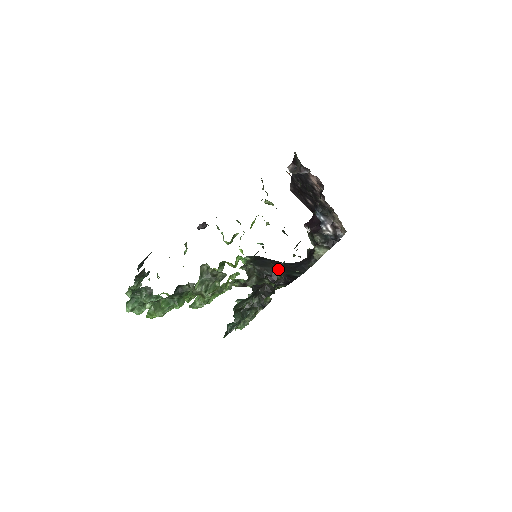
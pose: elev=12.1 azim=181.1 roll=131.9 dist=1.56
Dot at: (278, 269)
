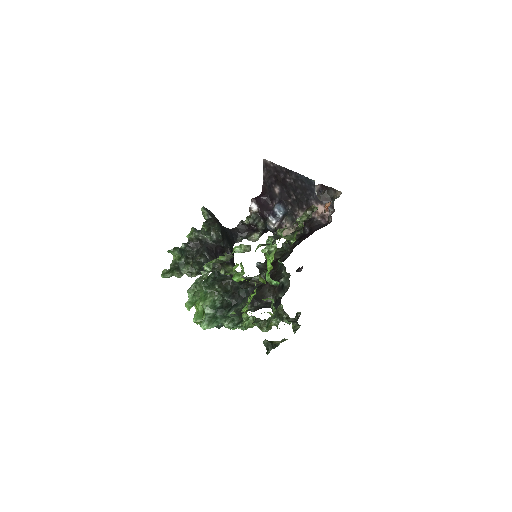
Dot at: (227, 240)
